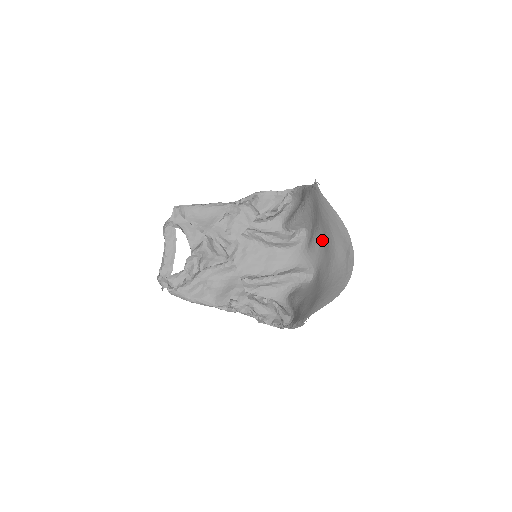
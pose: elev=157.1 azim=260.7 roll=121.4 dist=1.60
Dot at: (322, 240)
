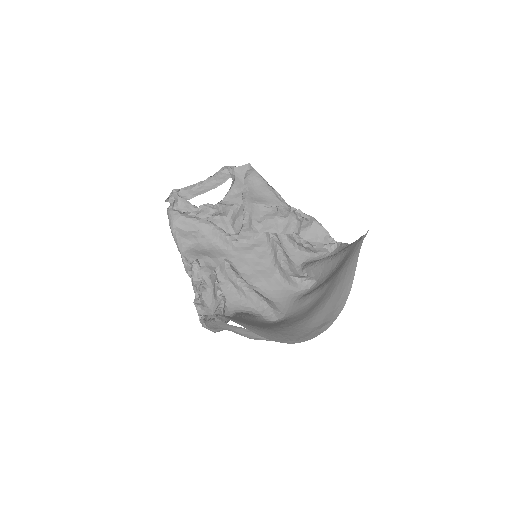
Dot at: (317, 298)
